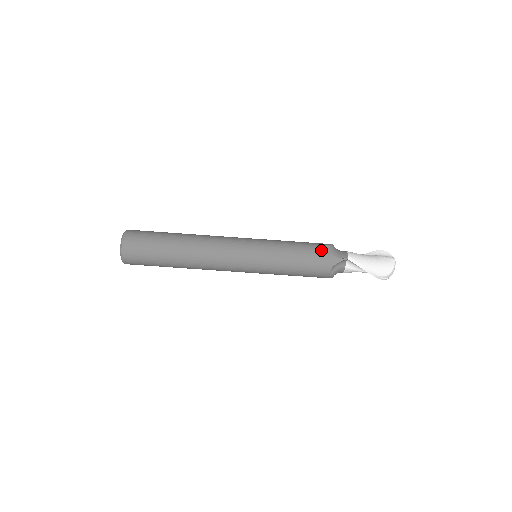
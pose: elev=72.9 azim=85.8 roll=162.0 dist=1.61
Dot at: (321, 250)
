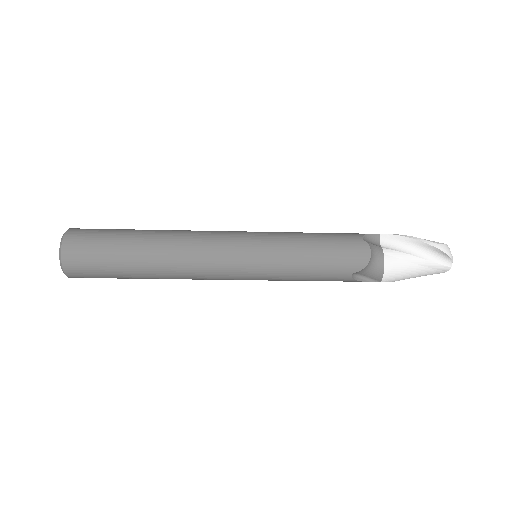
Dot at: (346, 280)
